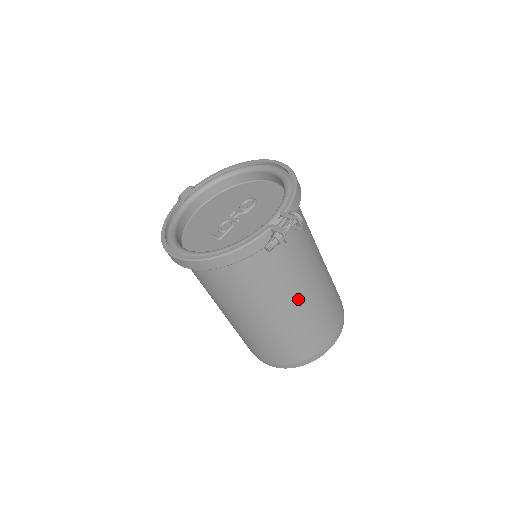
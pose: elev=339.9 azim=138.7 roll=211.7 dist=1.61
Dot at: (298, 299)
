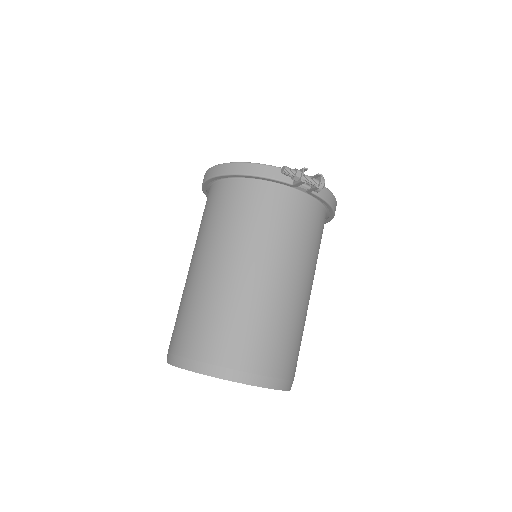
Dot at: (266, 273)
